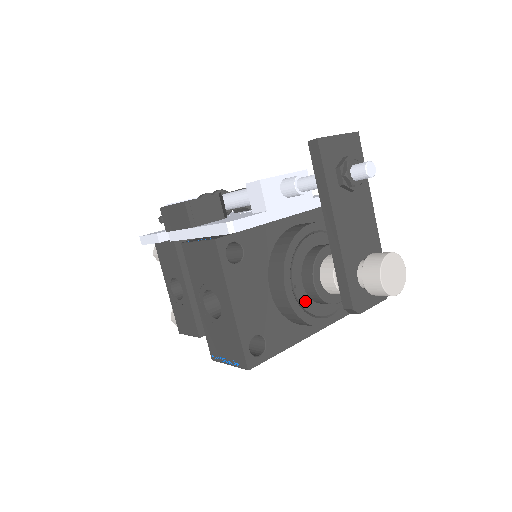
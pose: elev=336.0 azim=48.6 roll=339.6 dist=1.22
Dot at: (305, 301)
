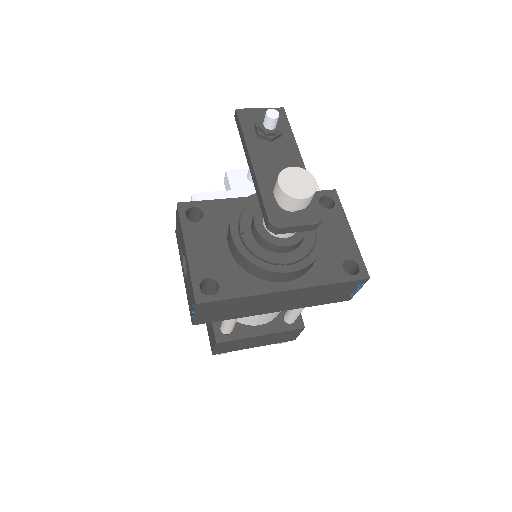
Dot at: (254, 247)
